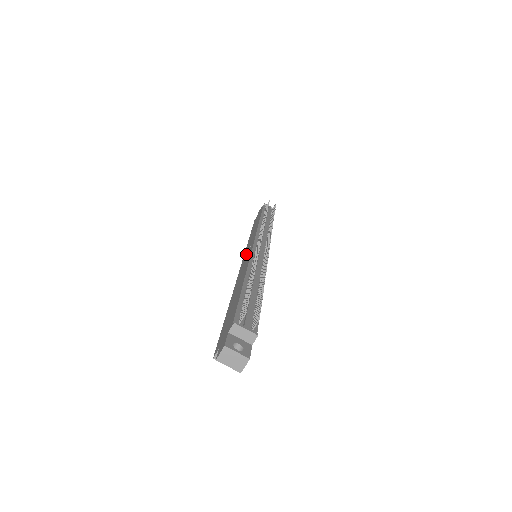
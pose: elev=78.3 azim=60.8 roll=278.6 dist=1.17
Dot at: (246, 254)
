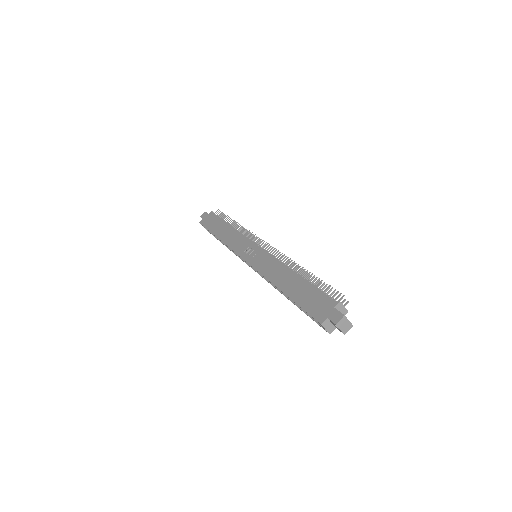
Dot at: (246, 253)
